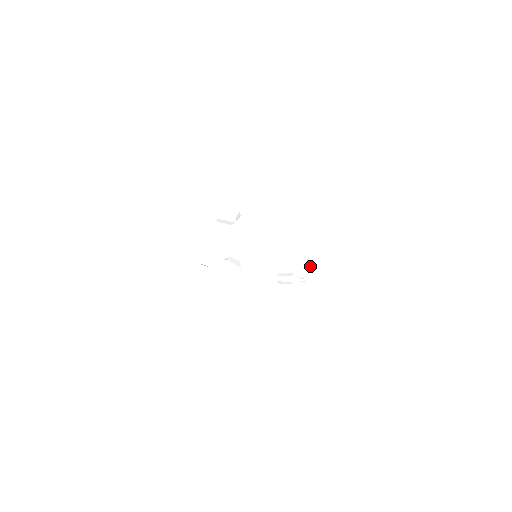
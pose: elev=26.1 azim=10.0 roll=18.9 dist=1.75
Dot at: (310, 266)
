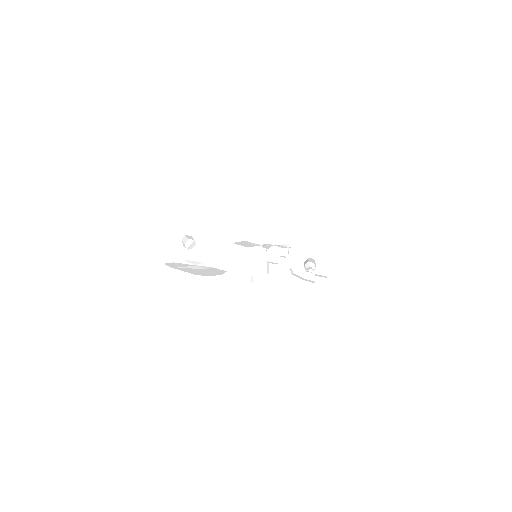
Dot at: (268, 272)
